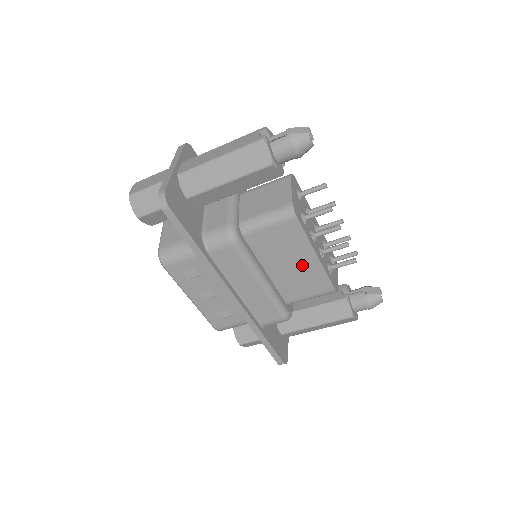
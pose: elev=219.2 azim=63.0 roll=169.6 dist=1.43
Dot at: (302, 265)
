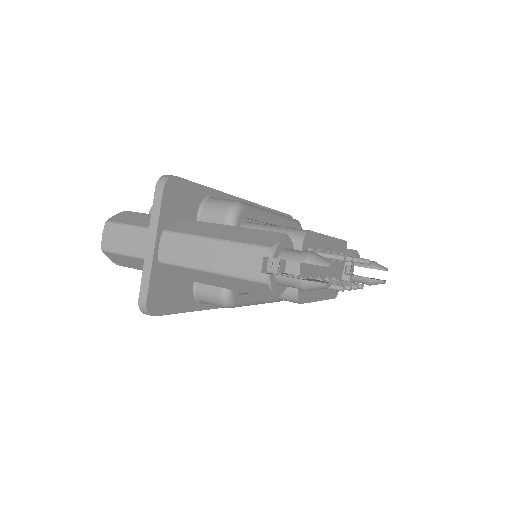
Dot at: occluded
